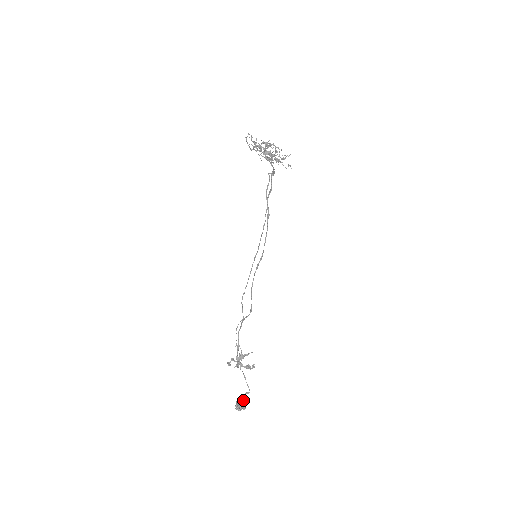
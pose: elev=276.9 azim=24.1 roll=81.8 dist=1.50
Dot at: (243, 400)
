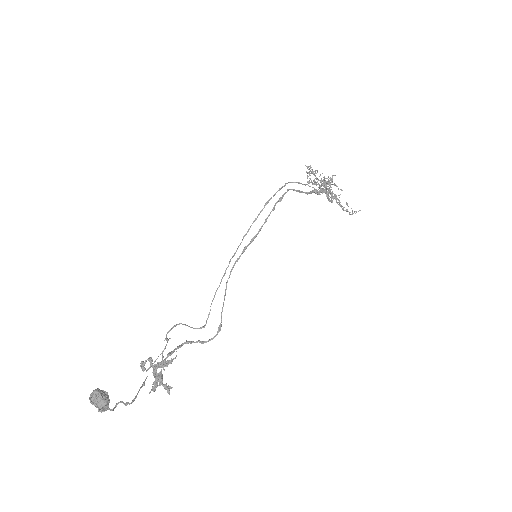
Dot at: (113, 408)
